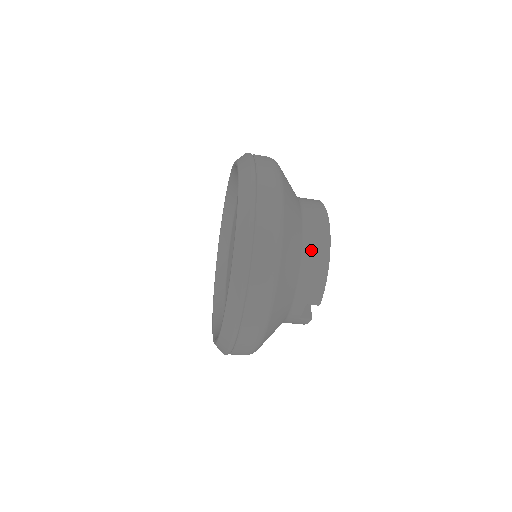
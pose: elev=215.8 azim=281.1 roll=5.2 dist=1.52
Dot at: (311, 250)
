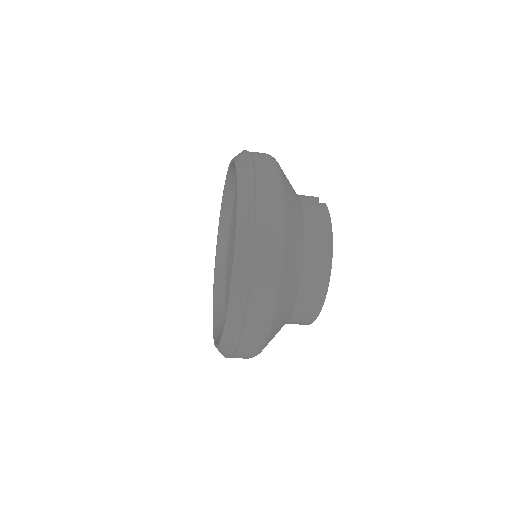
Dot at: (300, 315)
